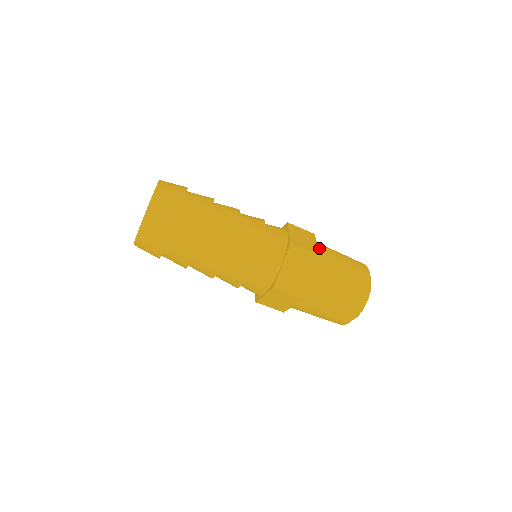
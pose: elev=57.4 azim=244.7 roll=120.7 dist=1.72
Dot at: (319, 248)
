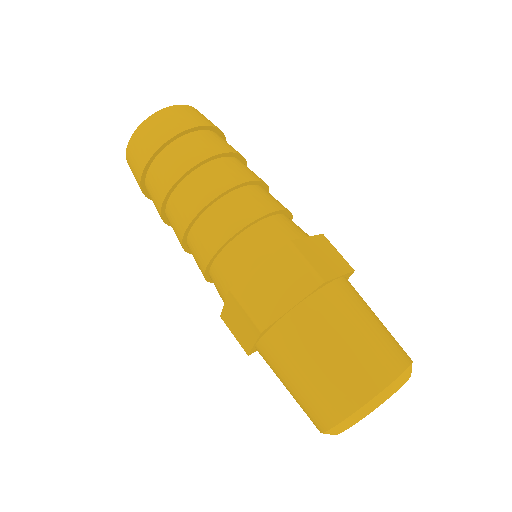
Dot at: occluded
